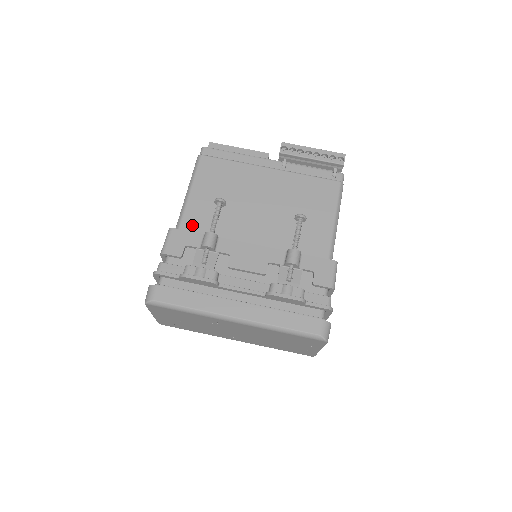
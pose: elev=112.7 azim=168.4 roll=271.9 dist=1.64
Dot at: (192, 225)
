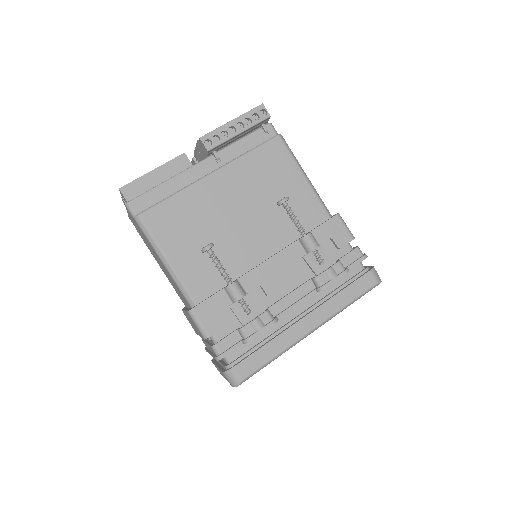
Dot at: (202, 289)
